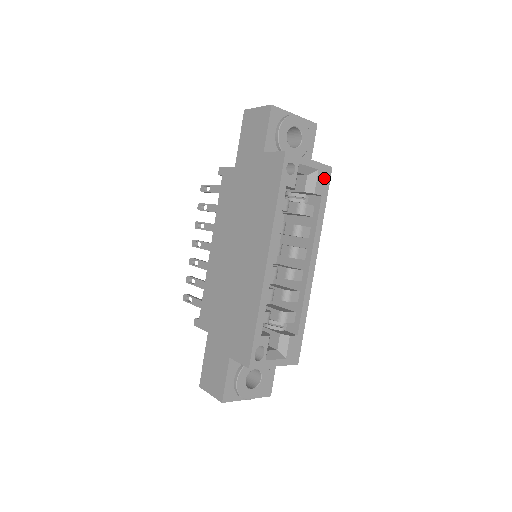
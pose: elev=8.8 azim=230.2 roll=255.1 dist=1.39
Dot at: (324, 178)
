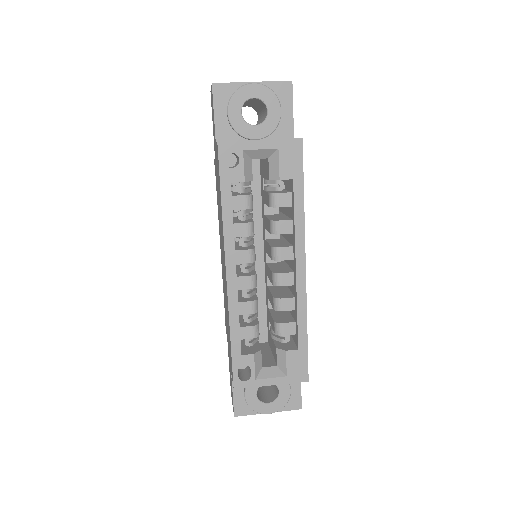
Dot at: (291, 156)
